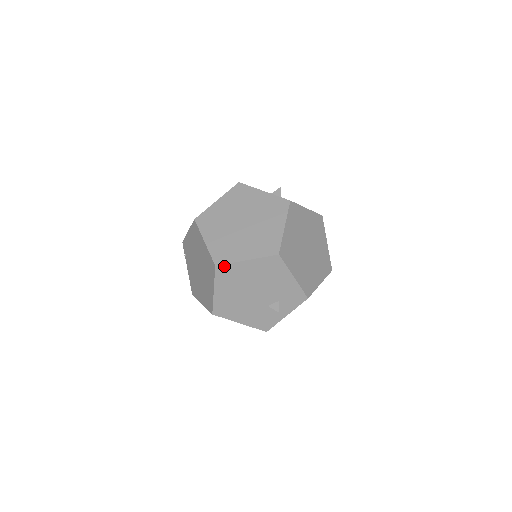
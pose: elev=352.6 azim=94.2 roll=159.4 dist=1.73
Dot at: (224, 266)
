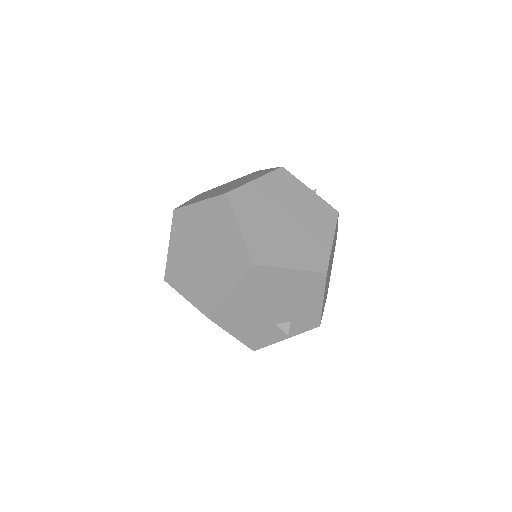
Dot at: (262, 268)
